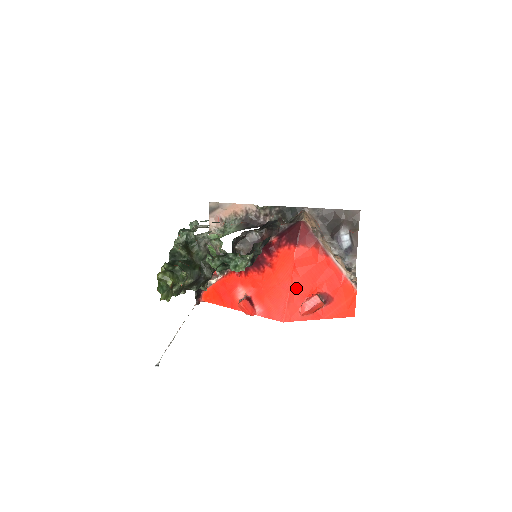
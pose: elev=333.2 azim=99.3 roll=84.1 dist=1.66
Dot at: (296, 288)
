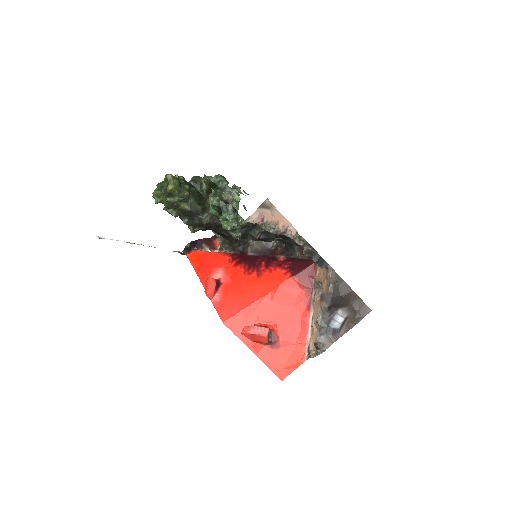
Dot at: (260, 308)
